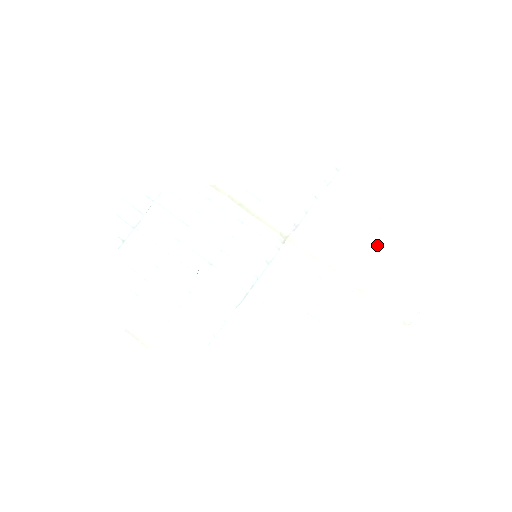
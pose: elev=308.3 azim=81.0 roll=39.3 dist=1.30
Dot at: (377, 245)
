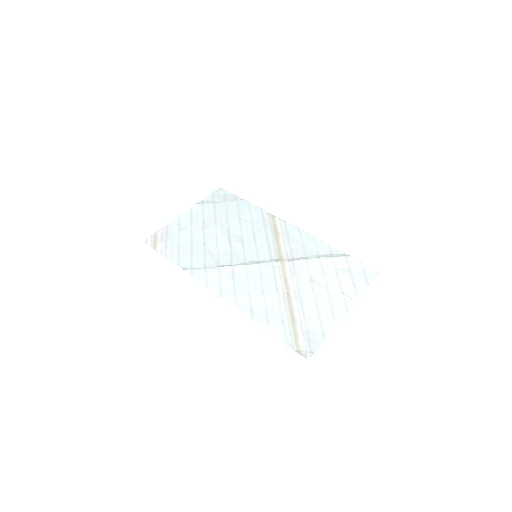
Dot at: (326, 303)
